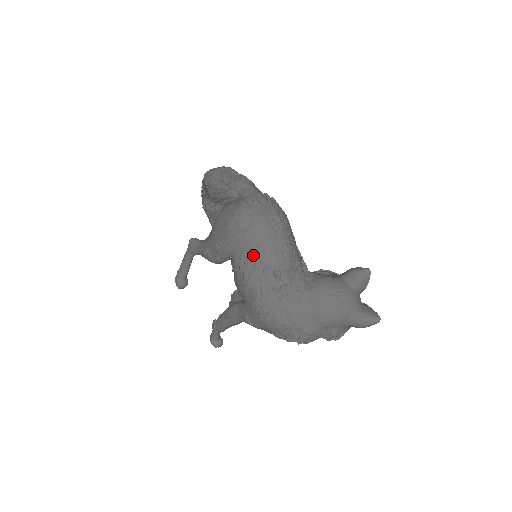
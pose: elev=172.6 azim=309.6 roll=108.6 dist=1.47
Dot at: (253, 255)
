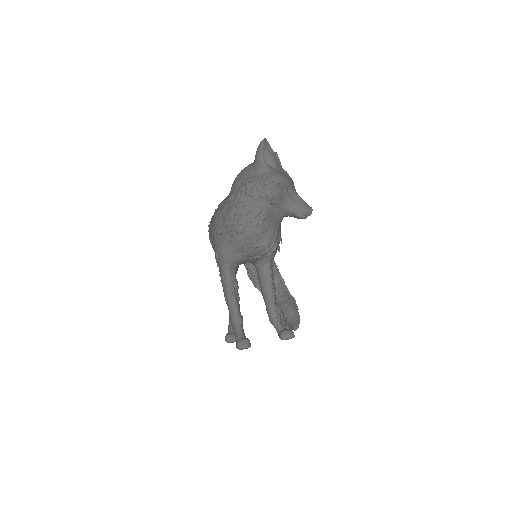
Dot at: occluded
